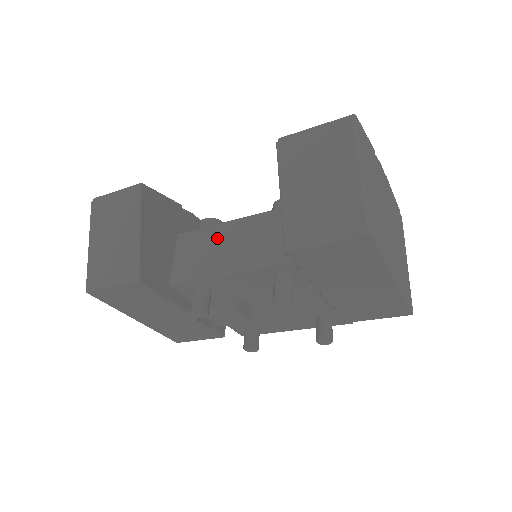
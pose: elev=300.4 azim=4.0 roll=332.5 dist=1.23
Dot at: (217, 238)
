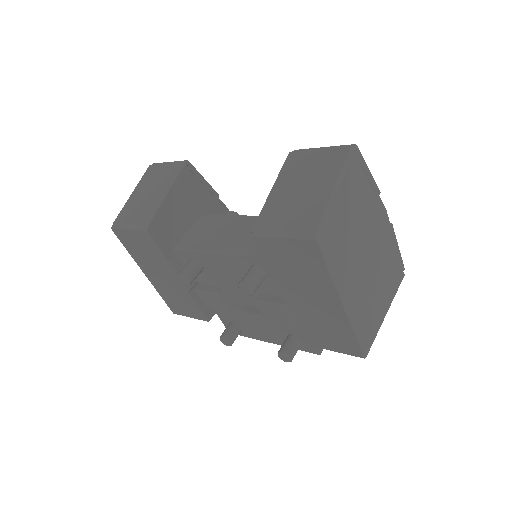
Dot at: (226, 225)
